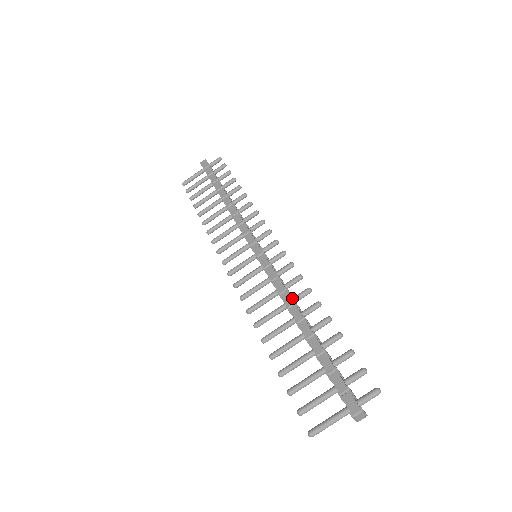
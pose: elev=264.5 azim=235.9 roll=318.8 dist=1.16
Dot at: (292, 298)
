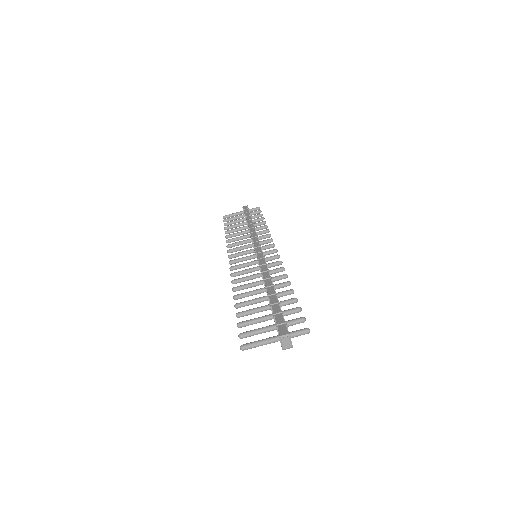
Dot at: occluded
